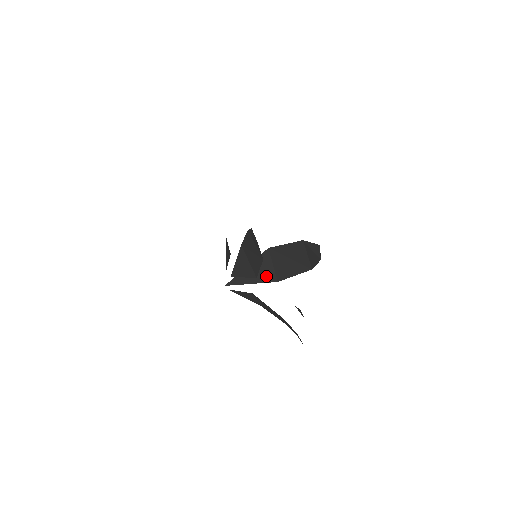
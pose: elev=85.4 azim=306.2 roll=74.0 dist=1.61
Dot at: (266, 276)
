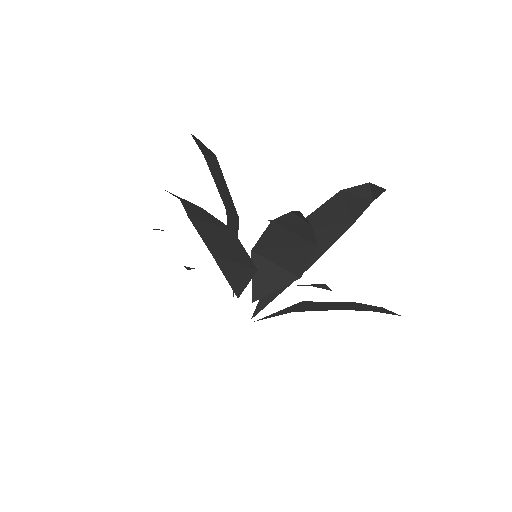
Dot at: occluded
